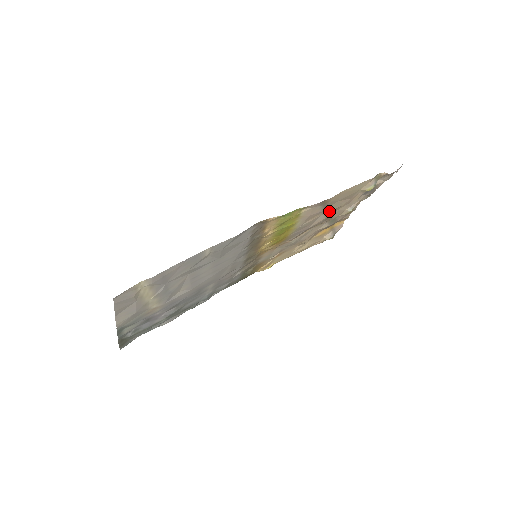
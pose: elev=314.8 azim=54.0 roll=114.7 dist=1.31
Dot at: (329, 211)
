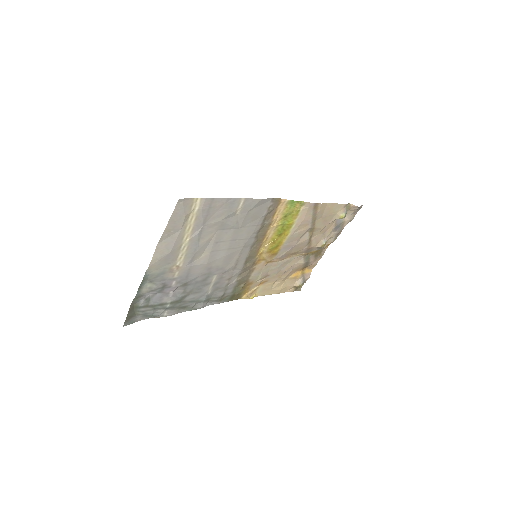
Dot at: (314, 227)
